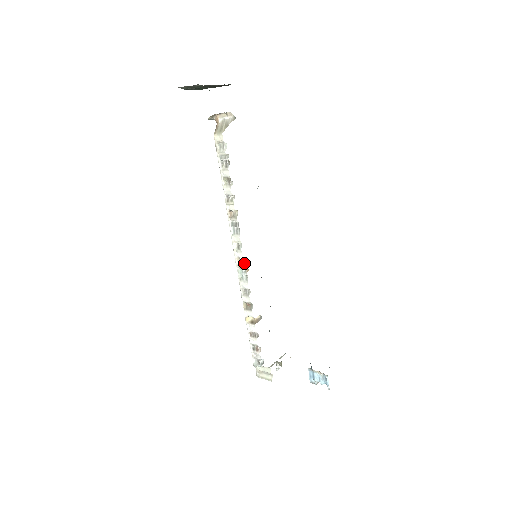
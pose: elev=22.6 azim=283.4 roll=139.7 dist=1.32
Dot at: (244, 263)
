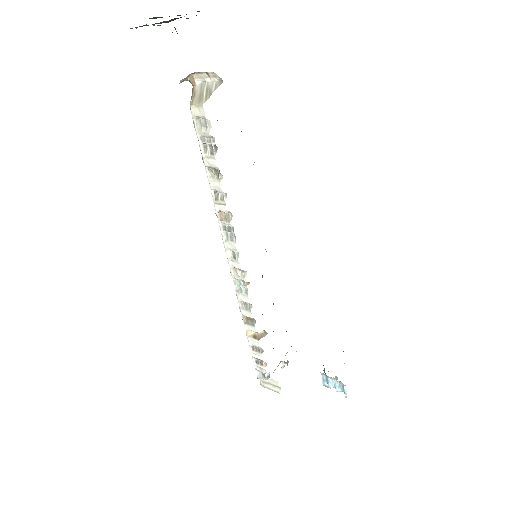
Dot at: (242, 275)
